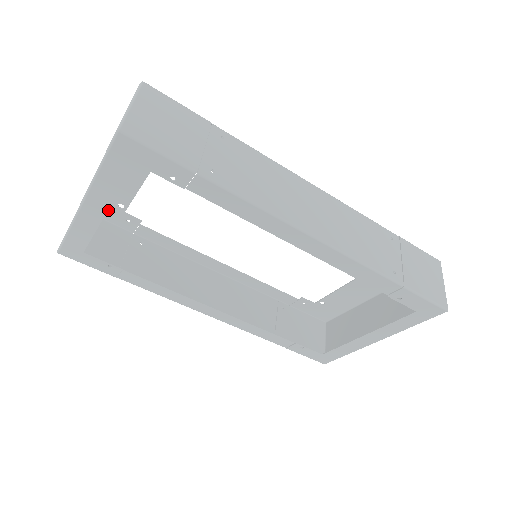
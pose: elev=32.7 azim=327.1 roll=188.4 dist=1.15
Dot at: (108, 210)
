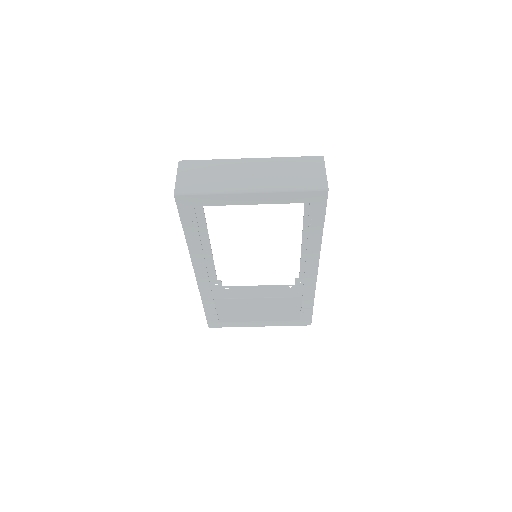
Dot at: occluded
